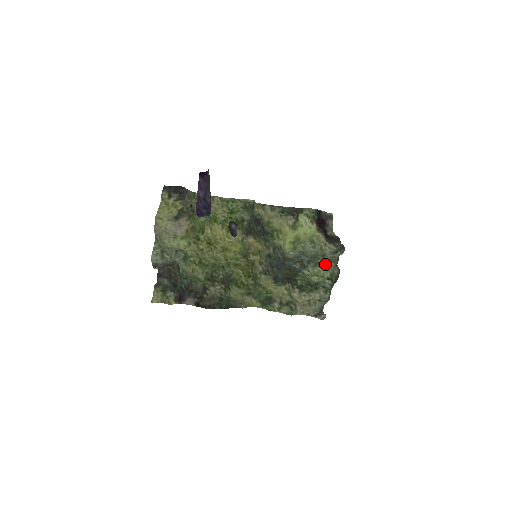
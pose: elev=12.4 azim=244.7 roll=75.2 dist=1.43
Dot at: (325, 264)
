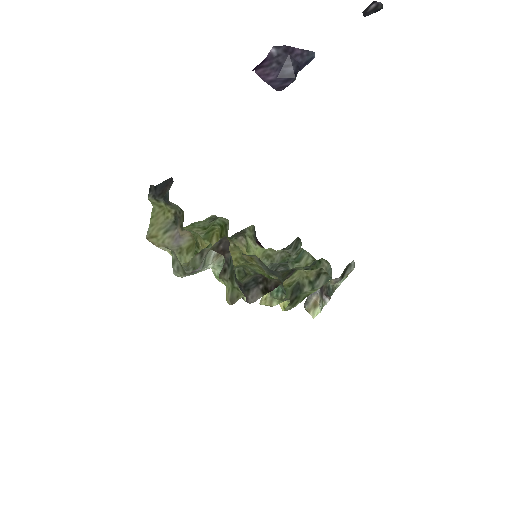
Dot at: (299, 256)
